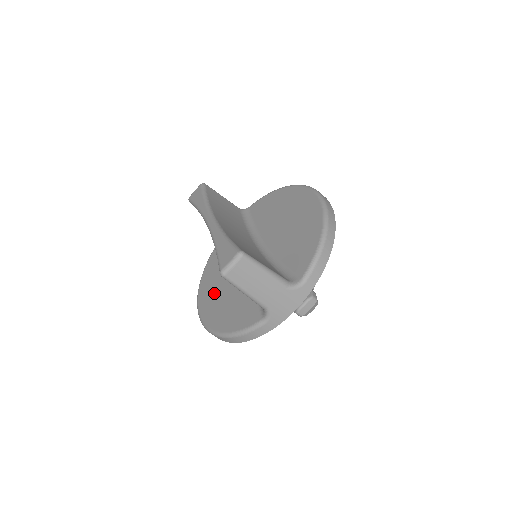
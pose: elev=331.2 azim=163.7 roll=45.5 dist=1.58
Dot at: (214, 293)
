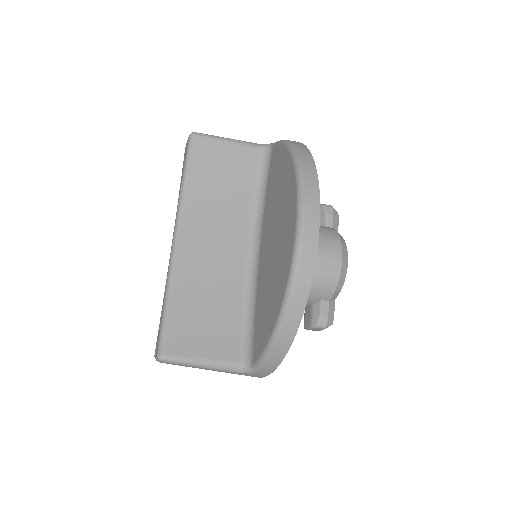
Dot at: occluded
